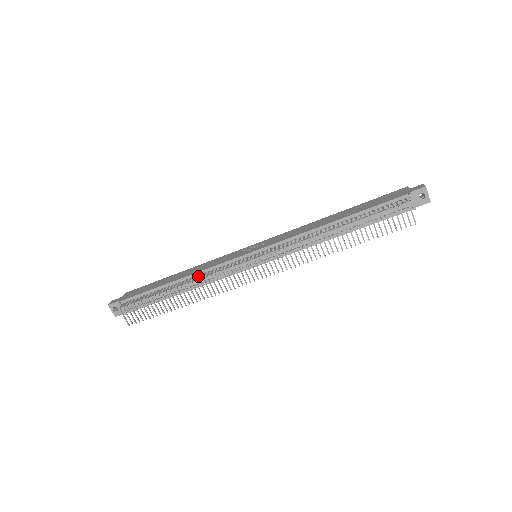
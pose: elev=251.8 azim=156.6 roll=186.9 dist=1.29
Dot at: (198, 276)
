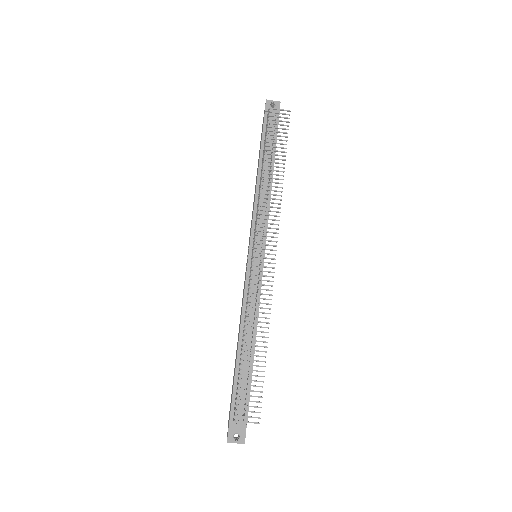
Dot at: (245, 317)
